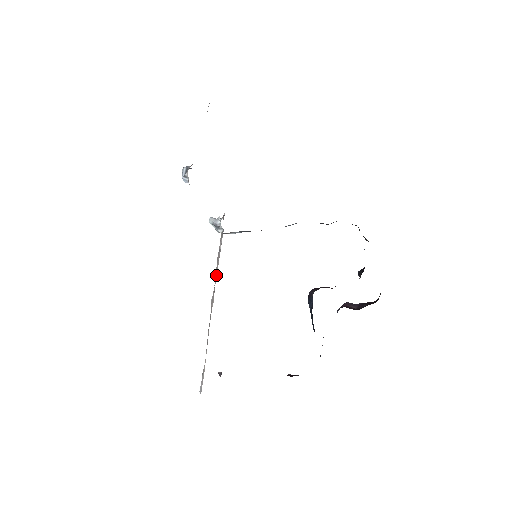
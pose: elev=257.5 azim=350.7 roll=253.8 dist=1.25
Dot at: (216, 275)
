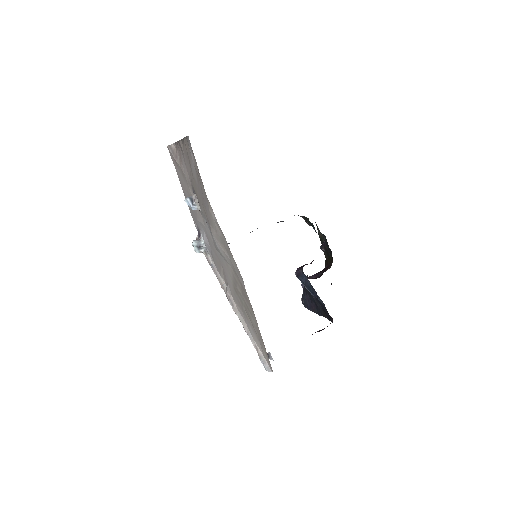
Dot at: (222, 284)
